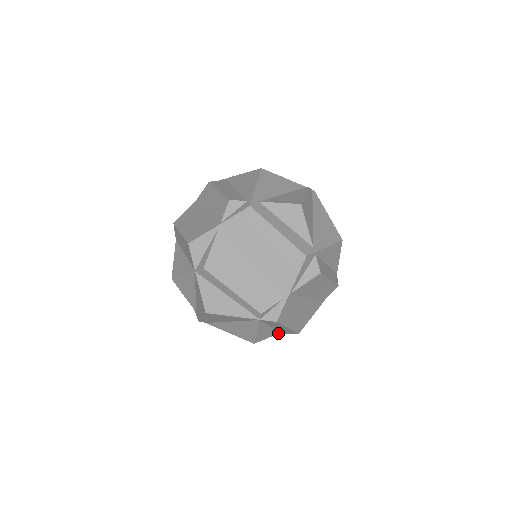
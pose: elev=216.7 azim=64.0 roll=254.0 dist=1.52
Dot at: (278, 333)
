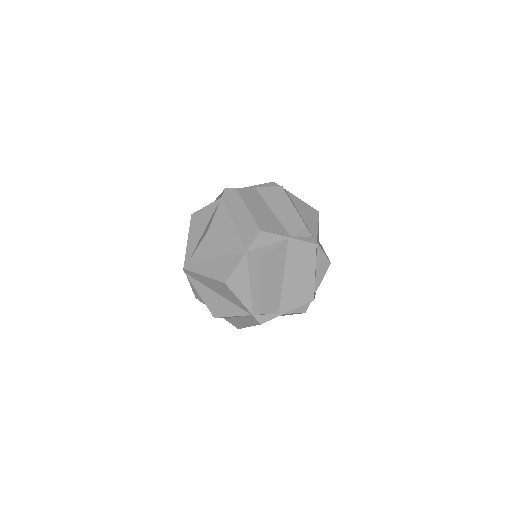
Dot at: (225, 318)
